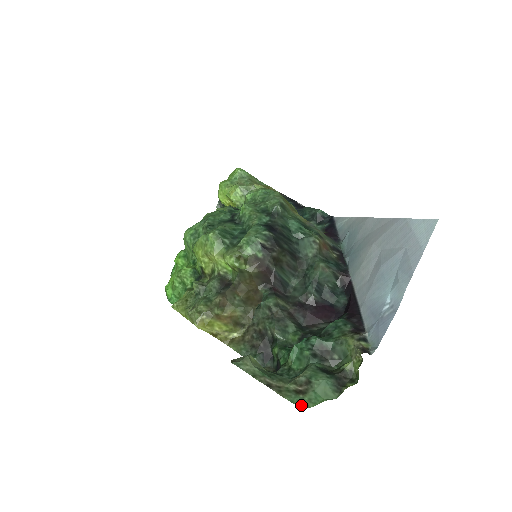
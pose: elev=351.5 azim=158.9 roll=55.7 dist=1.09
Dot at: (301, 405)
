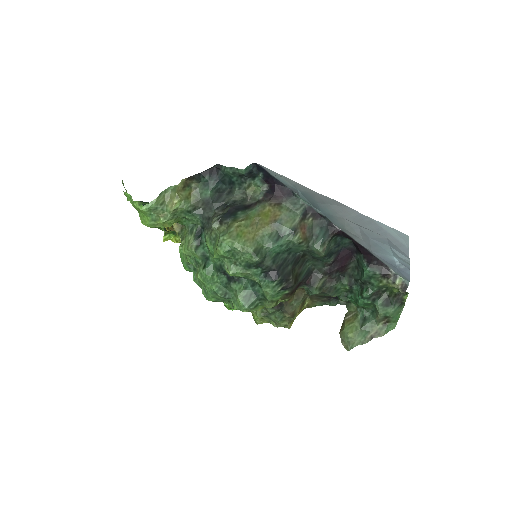
Dot at: (393, 328)
